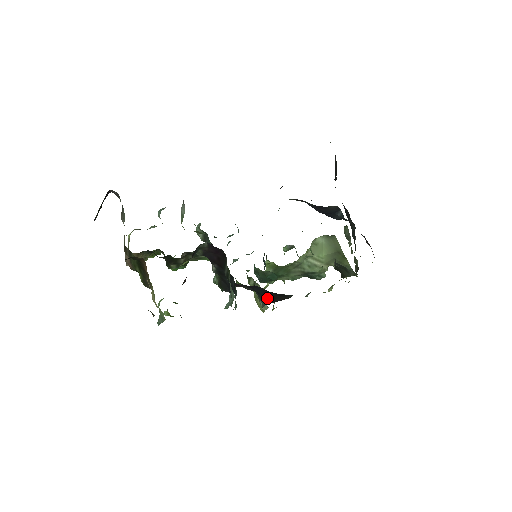
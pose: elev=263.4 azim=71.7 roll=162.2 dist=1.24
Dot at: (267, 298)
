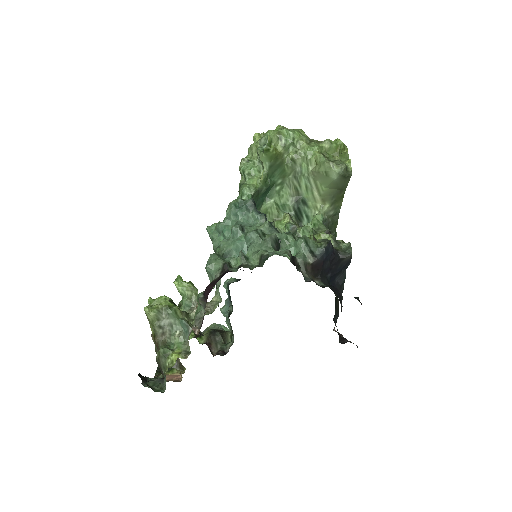
Dot at: occluded
